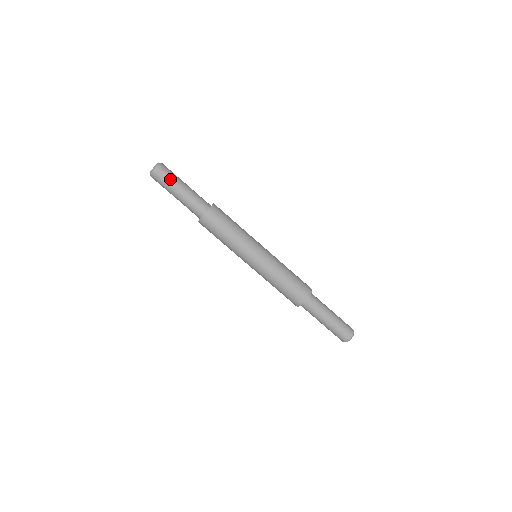
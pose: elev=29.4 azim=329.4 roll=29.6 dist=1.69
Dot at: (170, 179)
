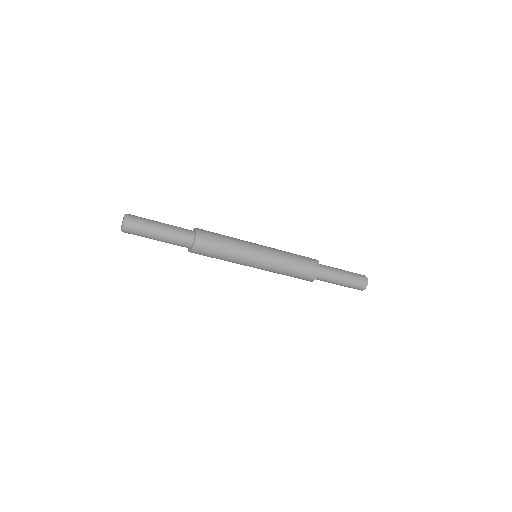
Dot at: (146, 221)
